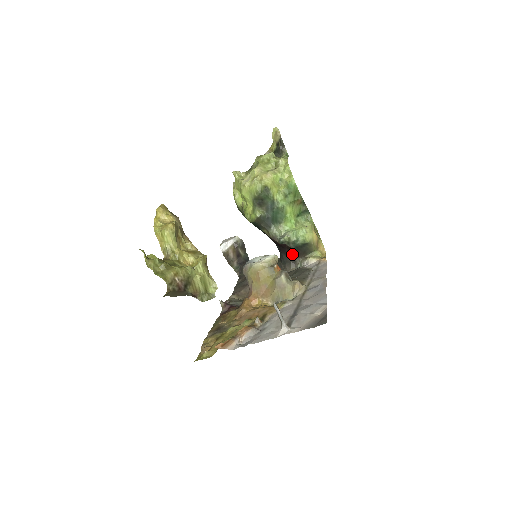
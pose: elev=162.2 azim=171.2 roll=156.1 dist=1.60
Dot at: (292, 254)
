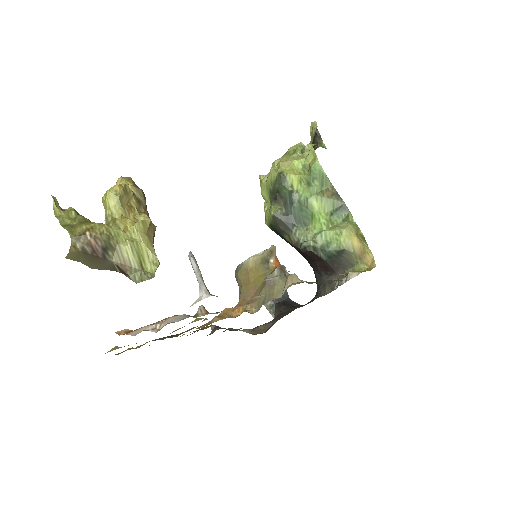
Dot at: (326, 270)
